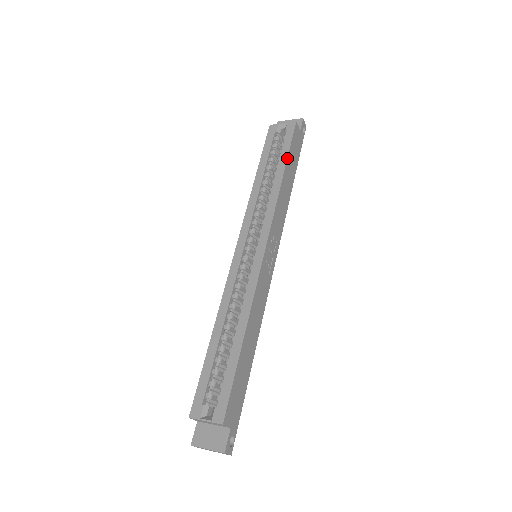
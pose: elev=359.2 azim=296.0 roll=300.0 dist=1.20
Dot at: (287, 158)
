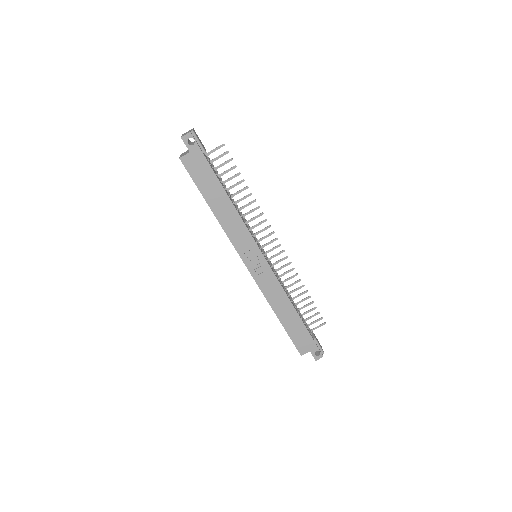
Dot at: occluded
